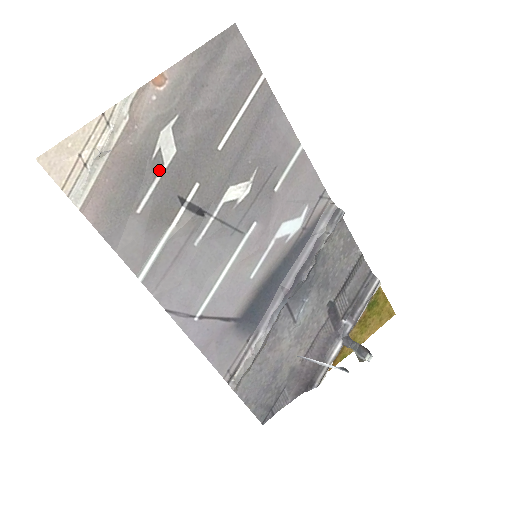
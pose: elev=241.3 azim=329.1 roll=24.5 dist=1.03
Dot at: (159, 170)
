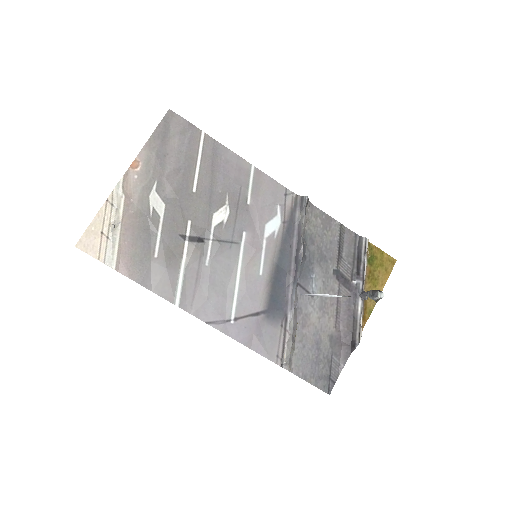
Dot at: (159, 222)
